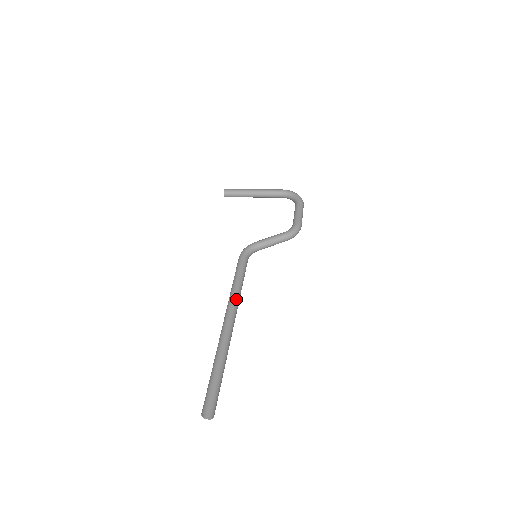
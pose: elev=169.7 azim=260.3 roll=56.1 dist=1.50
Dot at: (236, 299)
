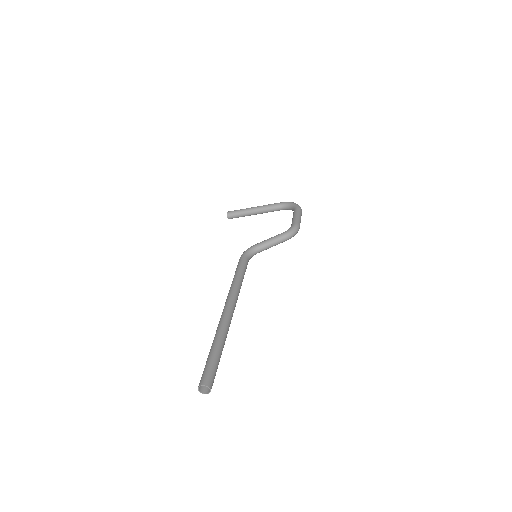
Dot at: (235, 290)
